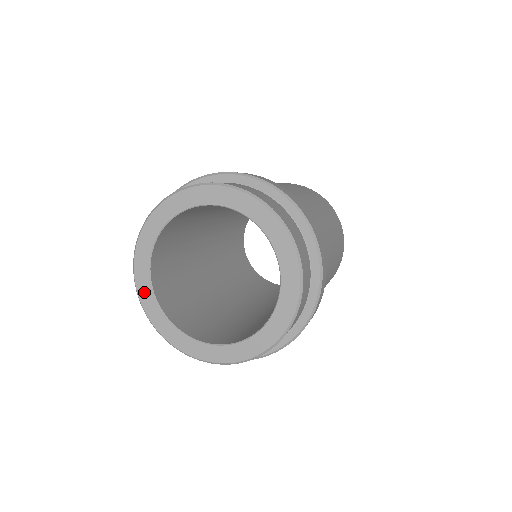
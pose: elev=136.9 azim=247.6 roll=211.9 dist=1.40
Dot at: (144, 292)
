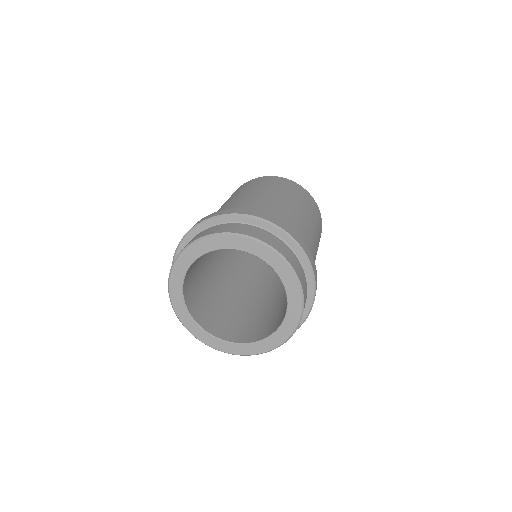
Dot at: (176, 278)
